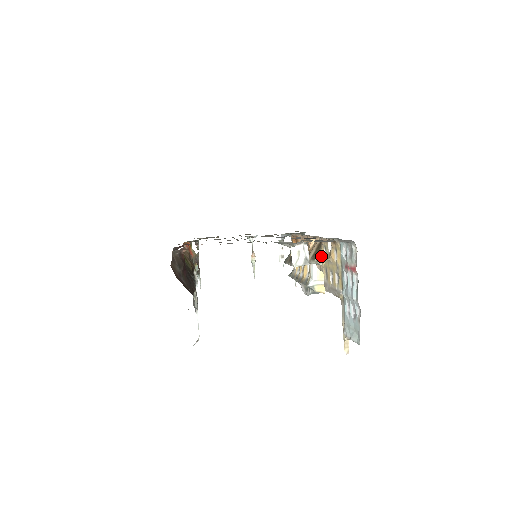
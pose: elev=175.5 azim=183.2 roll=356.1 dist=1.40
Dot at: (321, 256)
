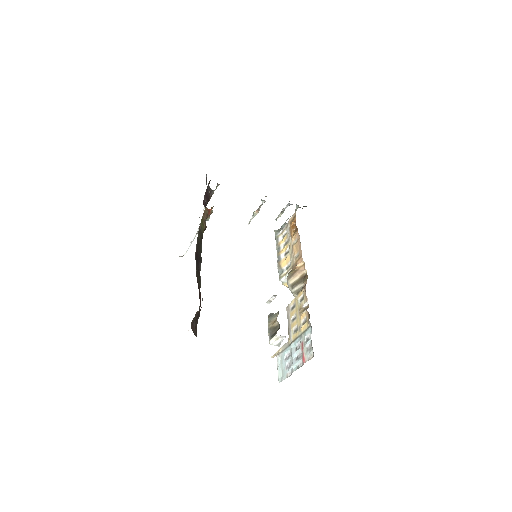
Dot at: (298, 292)
